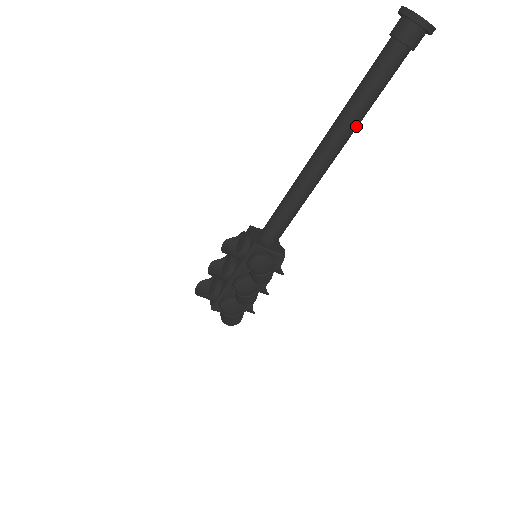
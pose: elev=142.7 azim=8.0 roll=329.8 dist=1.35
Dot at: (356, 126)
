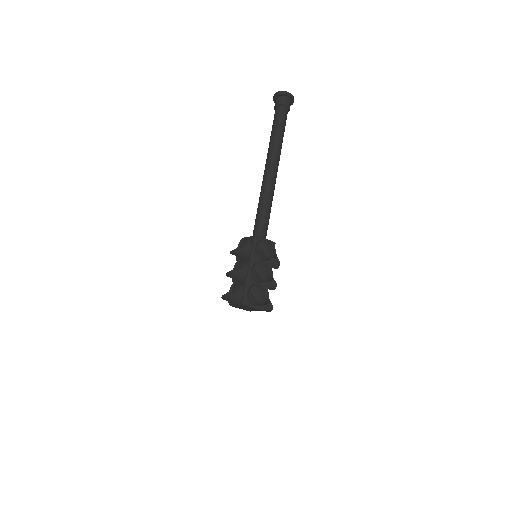
Dot at: (280, 151)
